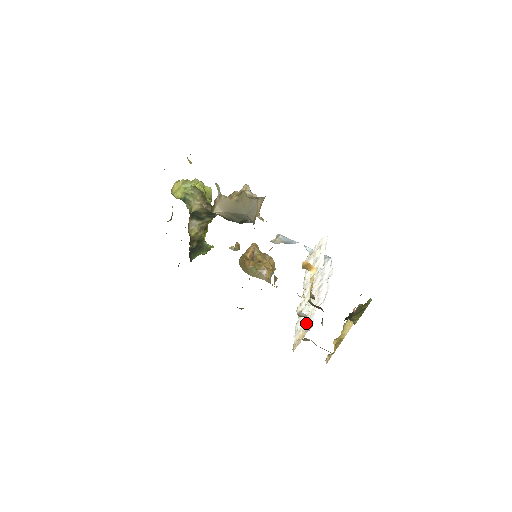
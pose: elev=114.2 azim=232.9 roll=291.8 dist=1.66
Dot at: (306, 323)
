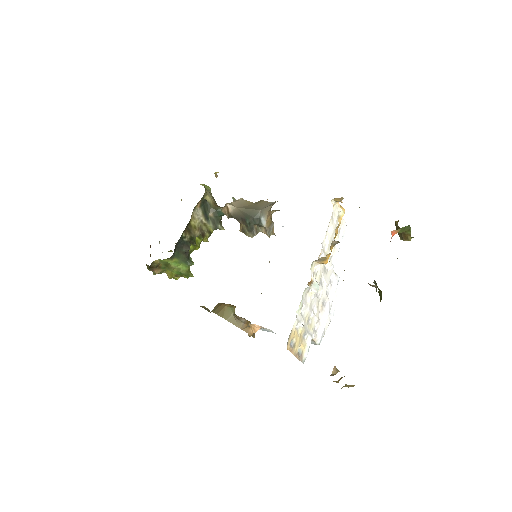
Dot at: (303, 335)
